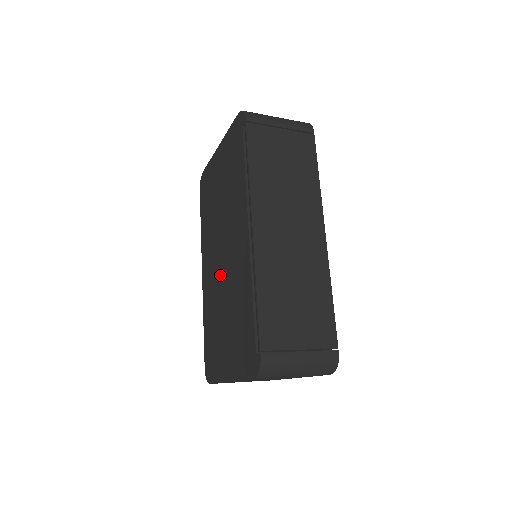
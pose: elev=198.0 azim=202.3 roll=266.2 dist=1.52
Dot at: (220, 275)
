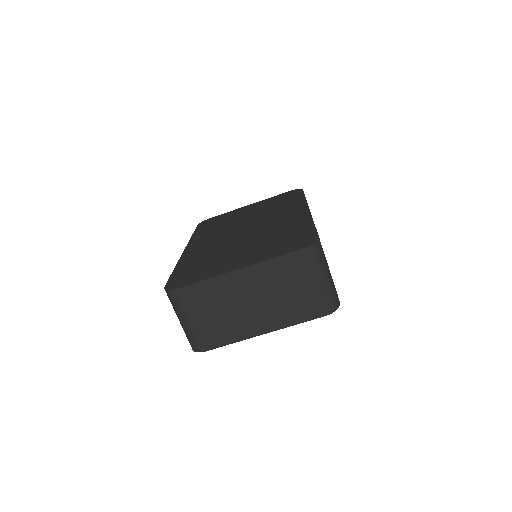
Dot at: (235, 237)
